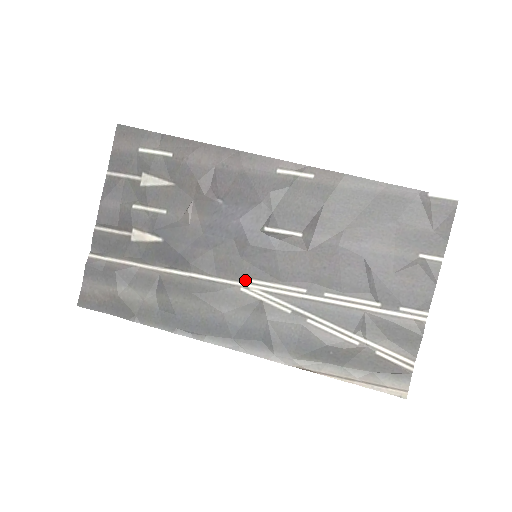
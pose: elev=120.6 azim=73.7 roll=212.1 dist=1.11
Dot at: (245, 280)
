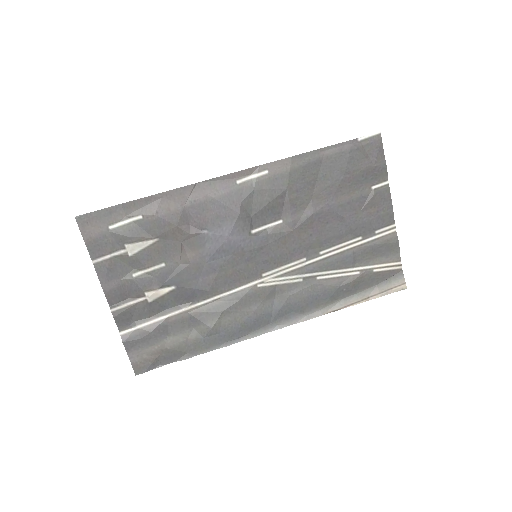
Dot at: (257, 278)
